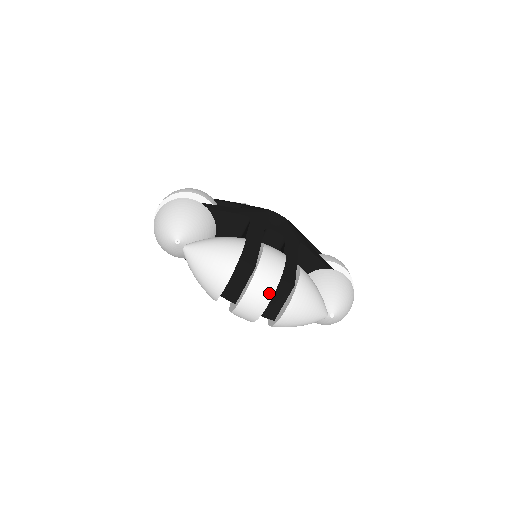
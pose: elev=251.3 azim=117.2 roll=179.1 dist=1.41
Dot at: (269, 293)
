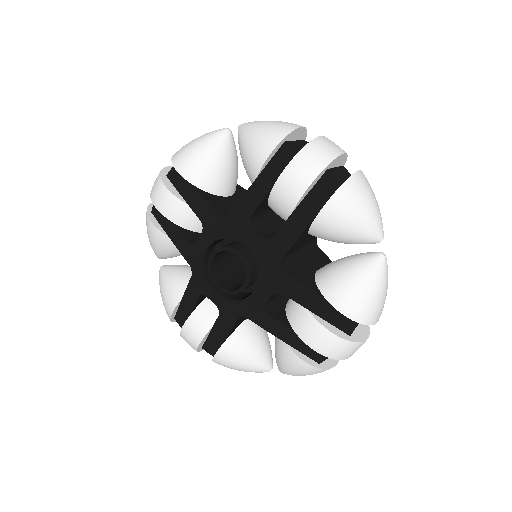
Dot at: (343, 150)
